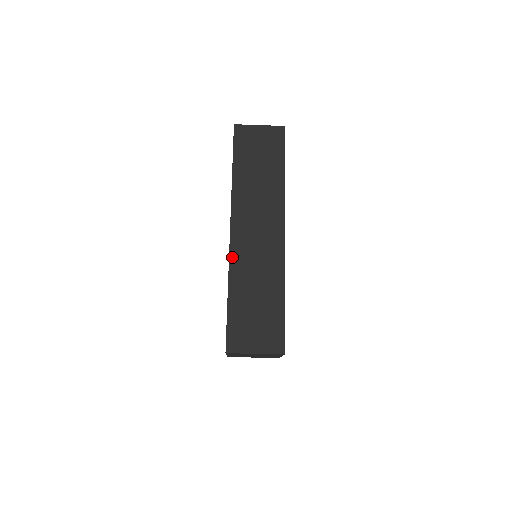
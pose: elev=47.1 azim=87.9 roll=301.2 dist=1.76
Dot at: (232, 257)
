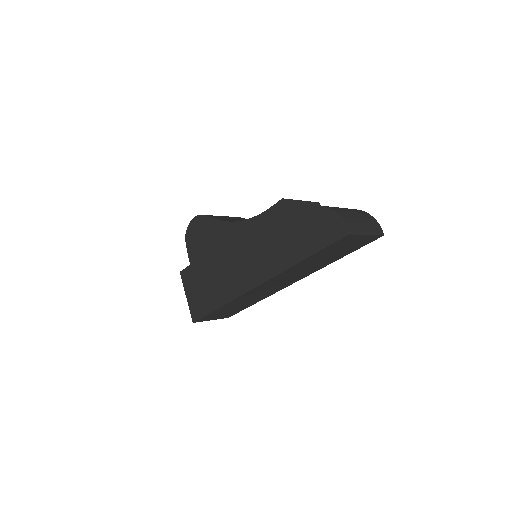
Dot at: (242, 296)
